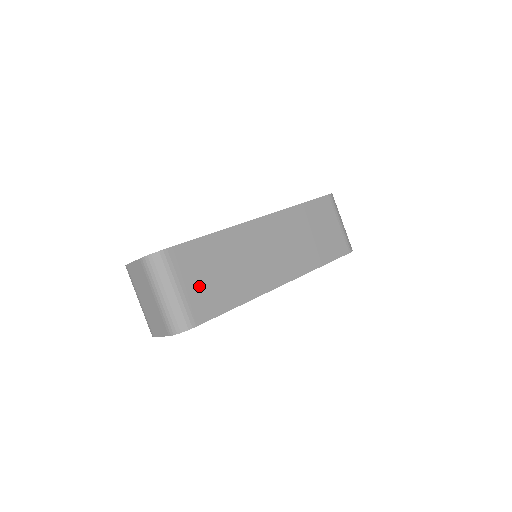
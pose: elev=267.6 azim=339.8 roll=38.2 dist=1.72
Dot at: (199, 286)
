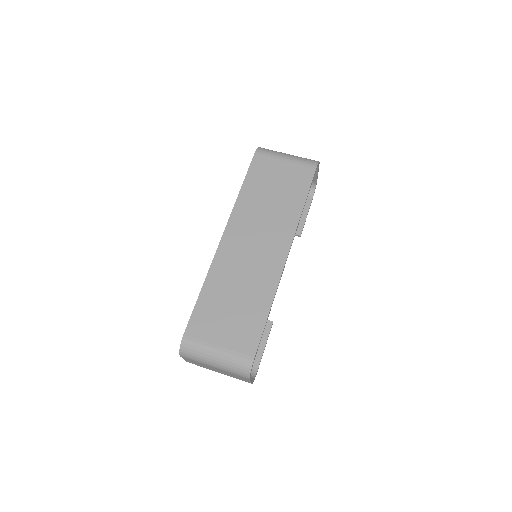
Dot at: (229, 331)
